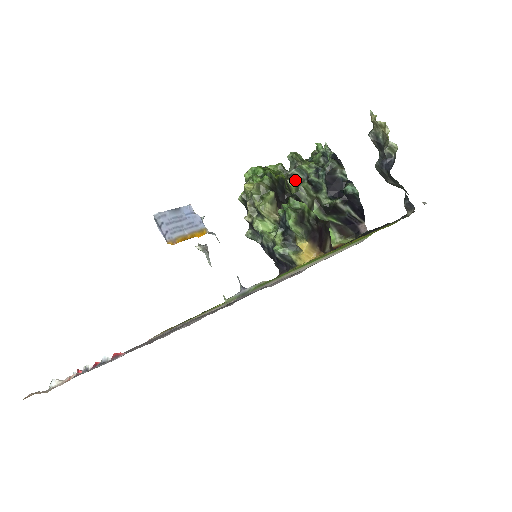
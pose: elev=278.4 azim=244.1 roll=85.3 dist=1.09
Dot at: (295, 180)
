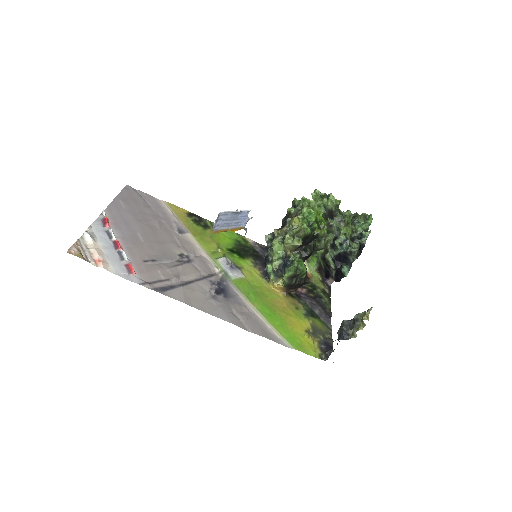
Dot at: (330, 229)
